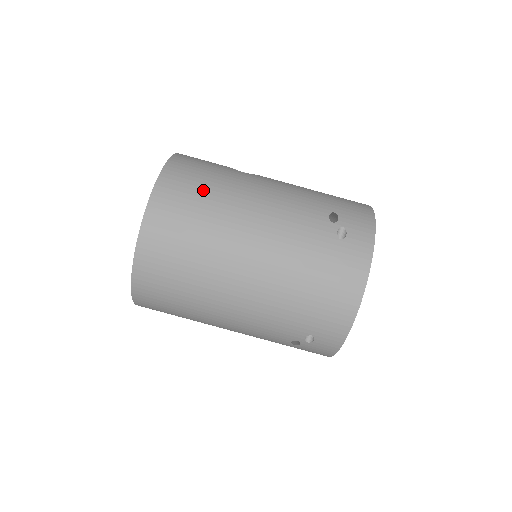
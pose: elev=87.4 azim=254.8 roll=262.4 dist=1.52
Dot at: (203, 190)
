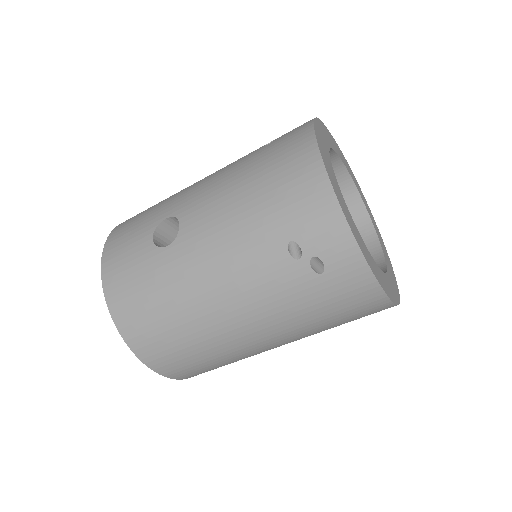
Dot at: (163, 322)
